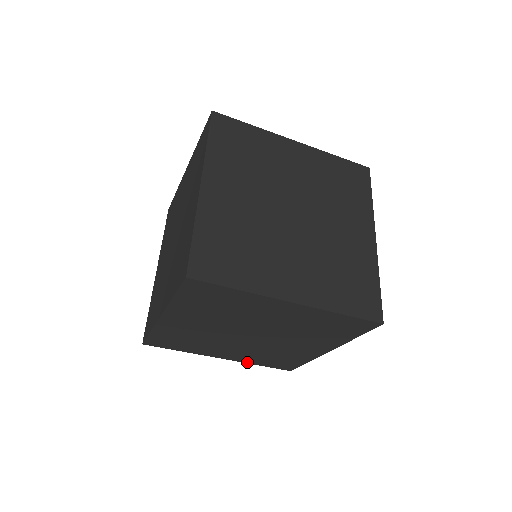
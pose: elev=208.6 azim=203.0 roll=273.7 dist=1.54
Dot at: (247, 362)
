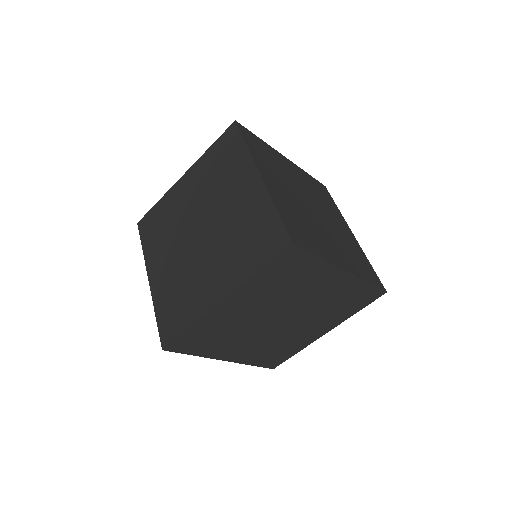
Dot at: (245, 362)
